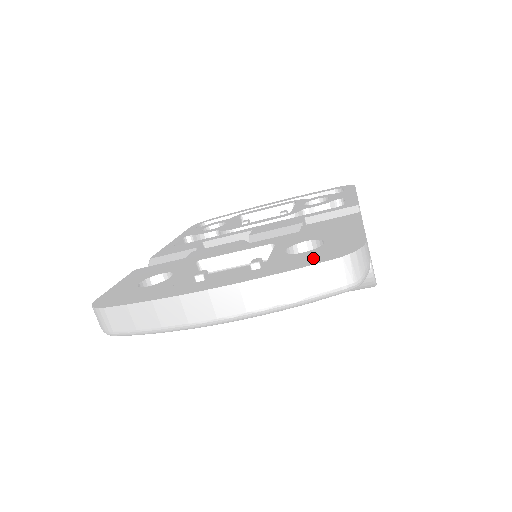
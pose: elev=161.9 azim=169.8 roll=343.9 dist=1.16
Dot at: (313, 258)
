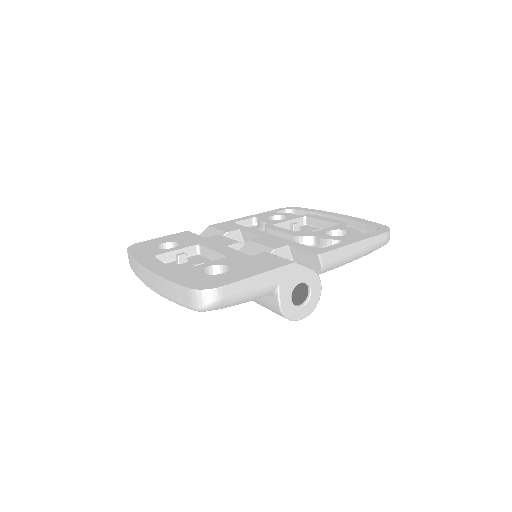
Dot at: (190, 280)
